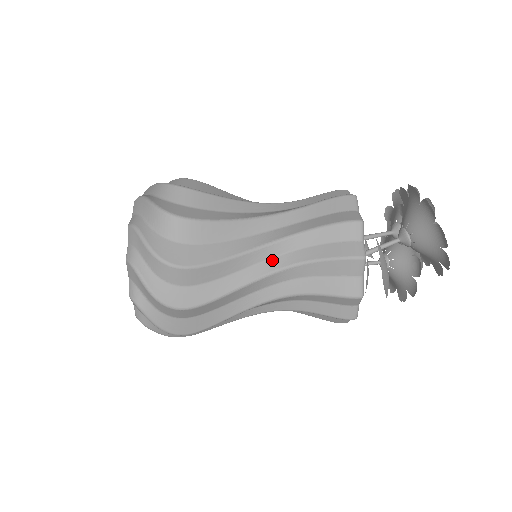
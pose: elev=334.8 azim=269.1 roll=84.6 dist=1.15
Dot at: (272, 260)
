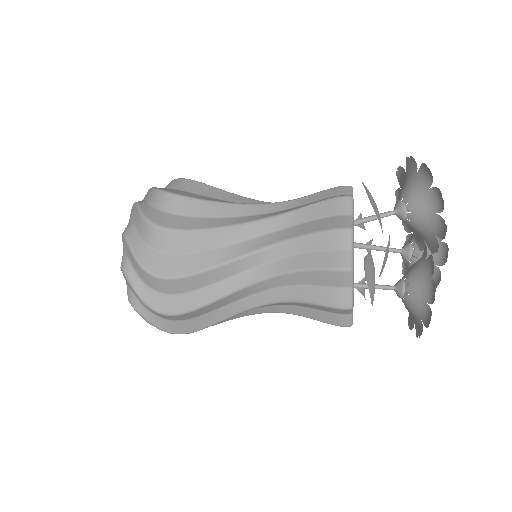
Dot at: (263, 215)
